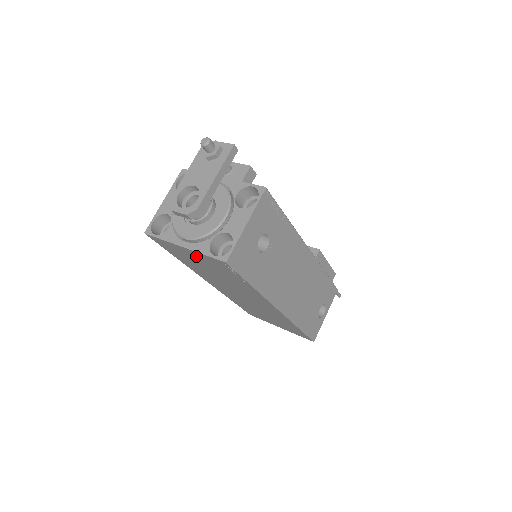
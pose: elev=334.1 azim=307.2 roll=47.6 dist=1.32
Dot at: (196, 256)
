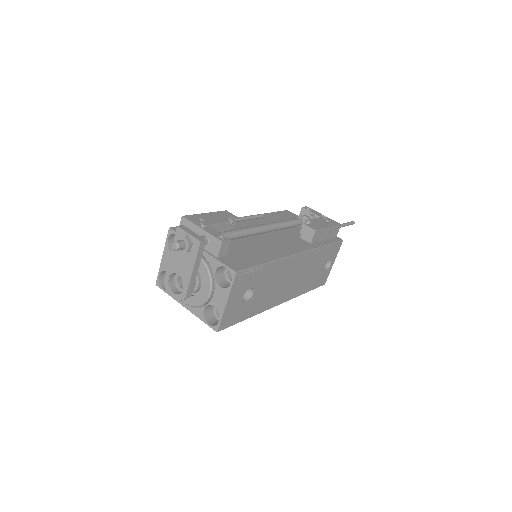
Dot at: occluded
